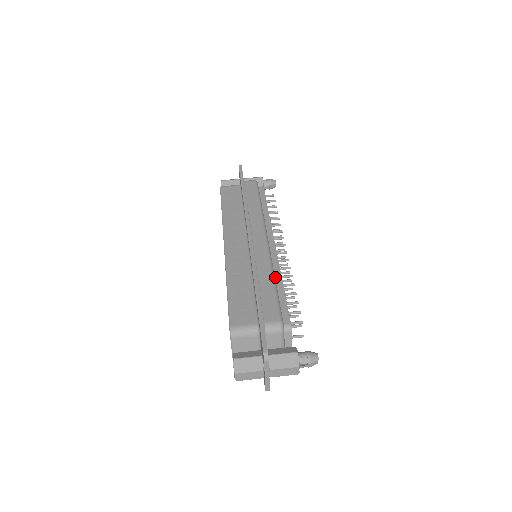
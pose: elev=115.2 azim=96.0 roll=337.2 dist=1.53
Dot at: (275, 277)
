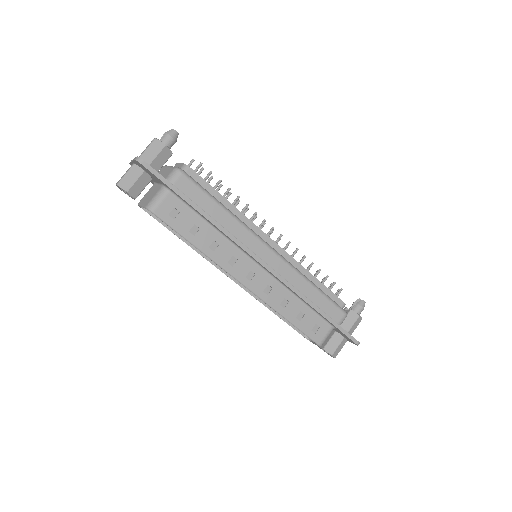
Dot at: (305, 276)
